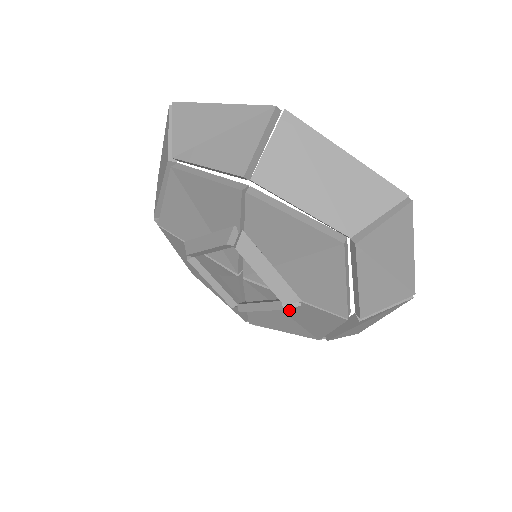
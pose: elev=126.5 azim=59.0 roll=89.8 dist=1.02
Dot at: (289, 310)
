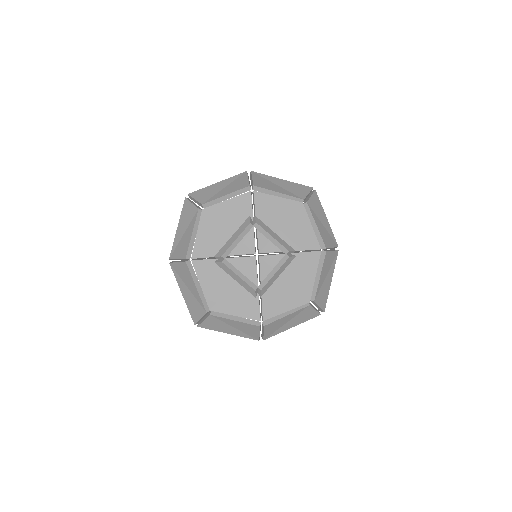
Dot at: (289, 273)
